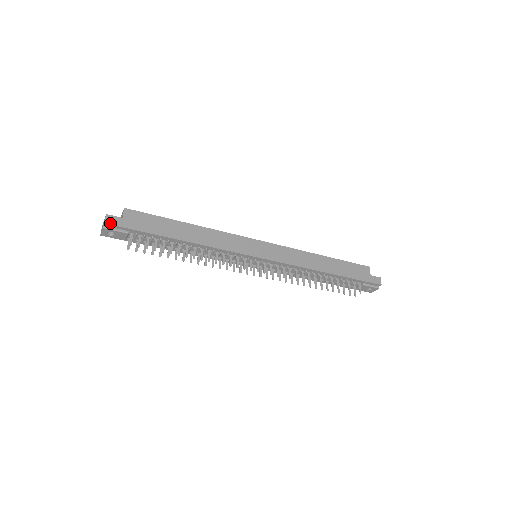
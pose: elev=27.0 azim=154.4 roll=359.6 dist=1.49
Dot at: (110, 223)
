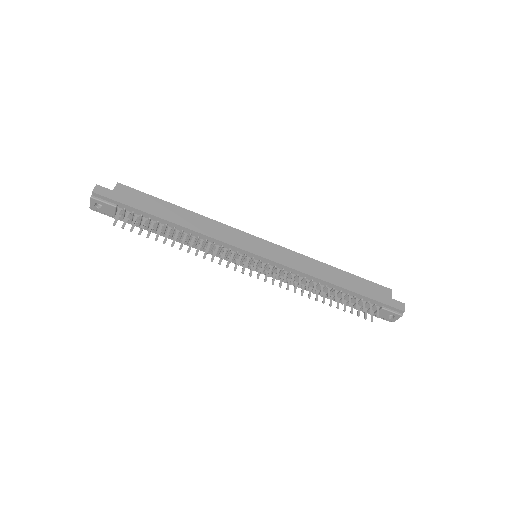
Dot at: (98, 193)
